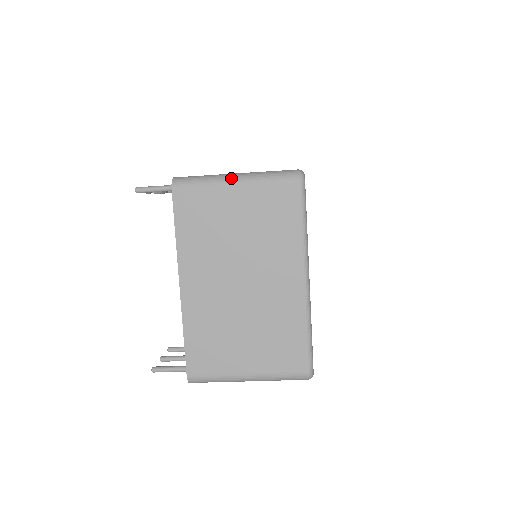
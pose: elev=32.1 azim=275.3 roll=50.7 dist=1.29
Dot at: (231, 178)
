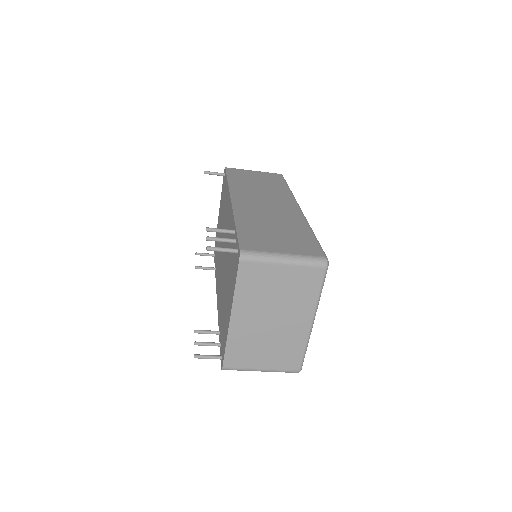
Dot at: (281, 259)
